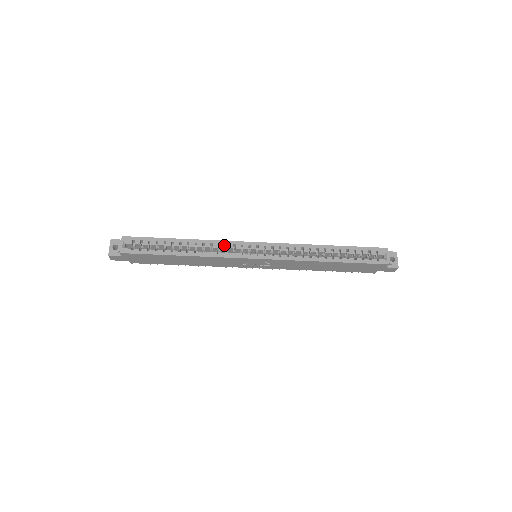
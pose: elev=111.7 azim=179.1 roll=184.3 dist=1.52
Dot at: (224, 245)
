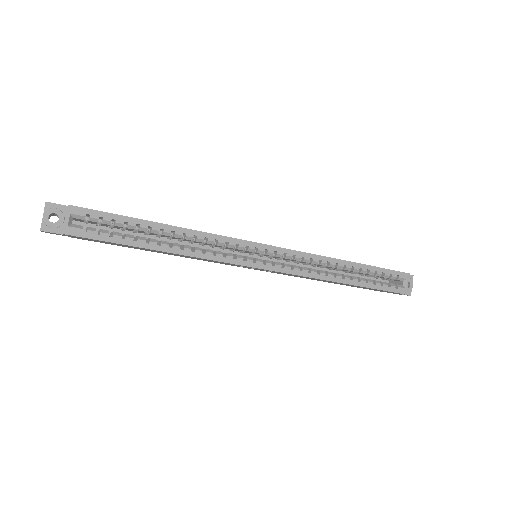
Dot at: (223, 243)
